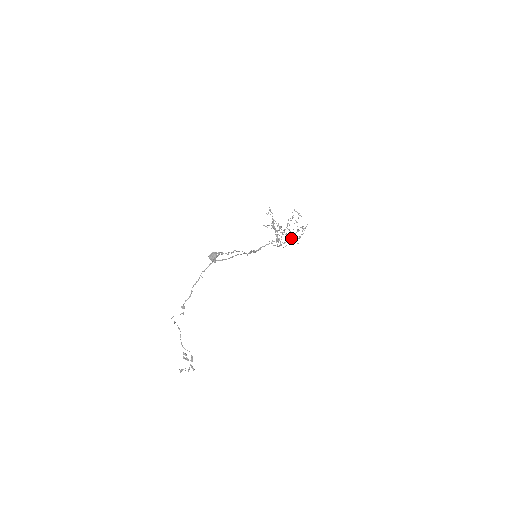
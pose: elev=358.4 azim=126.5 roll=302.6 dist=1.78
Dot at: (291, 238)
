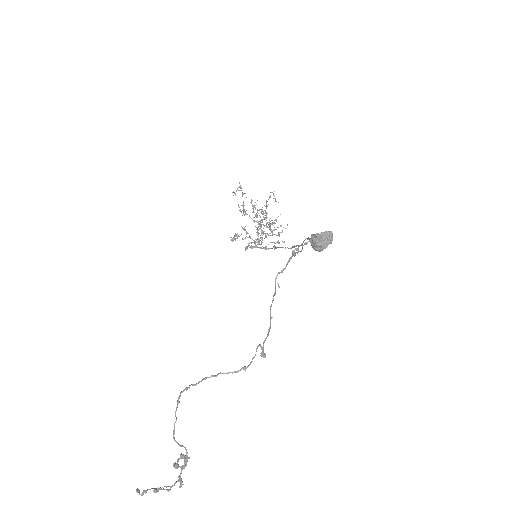
Dot at: (267, 234)
